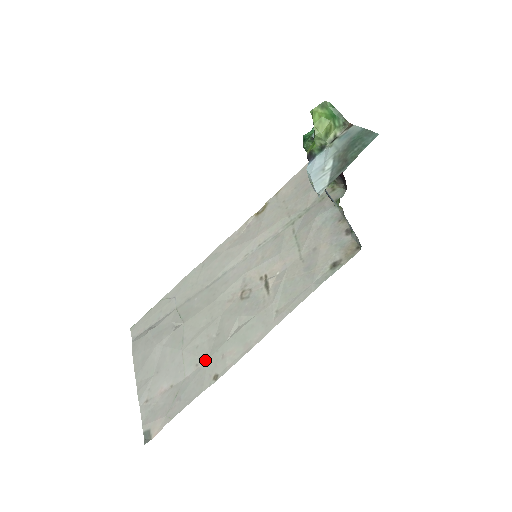
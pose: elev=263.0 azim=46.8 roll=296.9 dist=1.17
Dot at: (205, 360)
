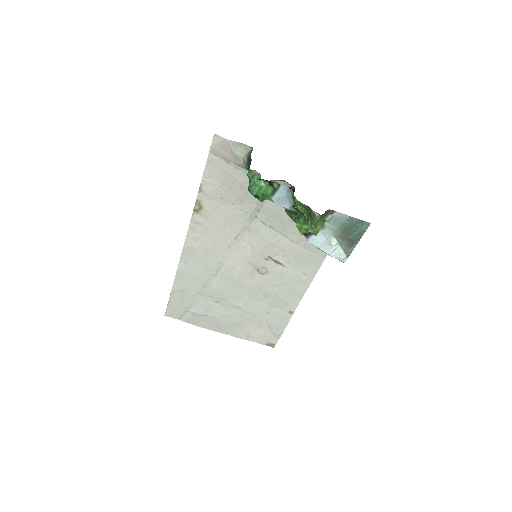
Dot at: (273, 309)
